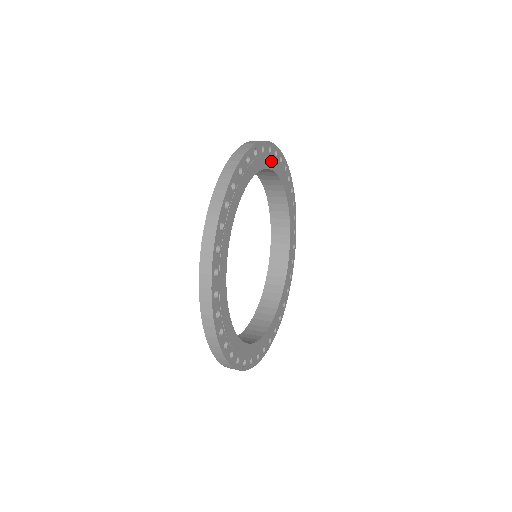
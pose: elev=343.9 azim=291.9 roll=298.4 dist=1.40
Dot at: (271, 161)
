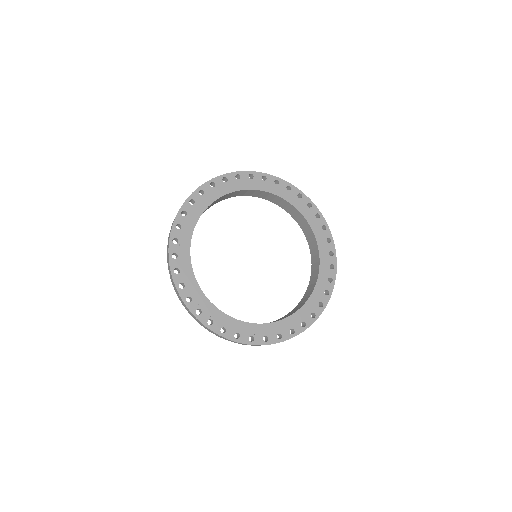
Dot at: (221, 190)
